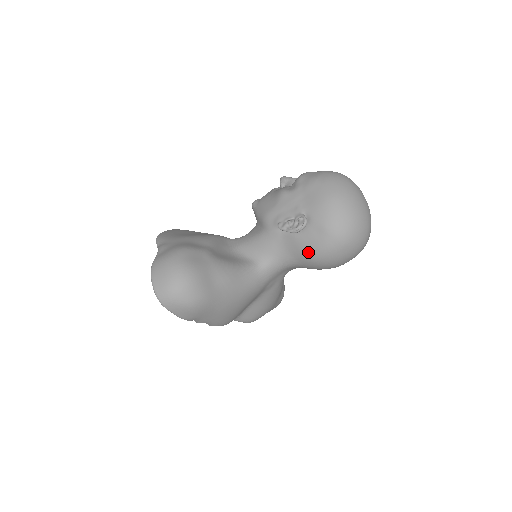
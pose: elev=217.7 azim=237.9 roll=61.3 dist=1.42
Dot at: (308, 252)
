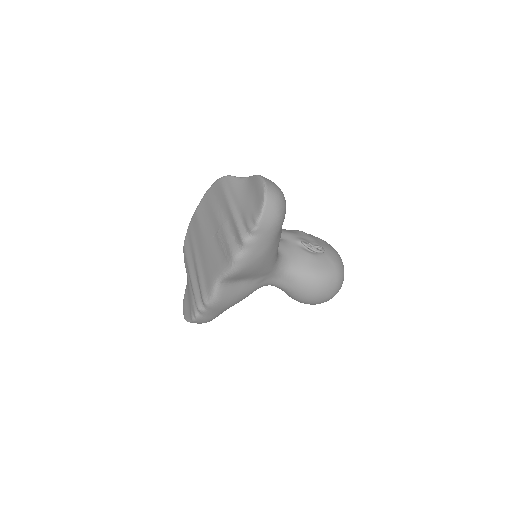
Dot at: (316, 269)
